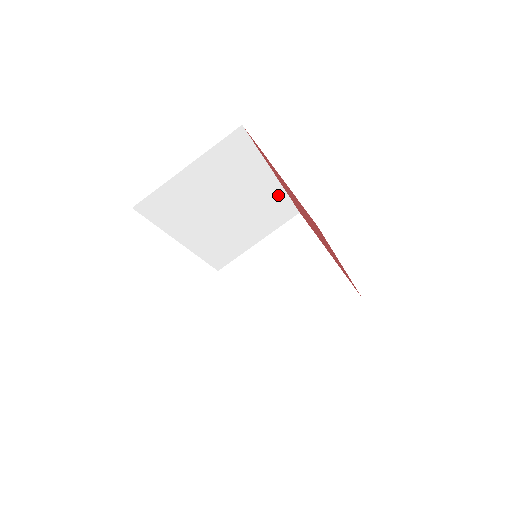
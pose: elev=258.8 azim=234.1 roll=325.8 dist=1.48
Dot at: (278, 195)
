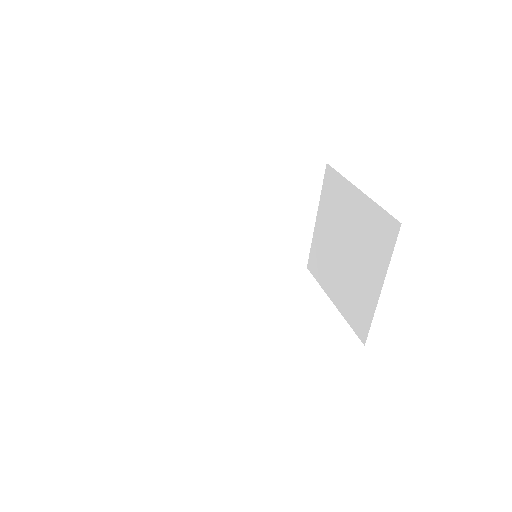
Dot at: (272, 172)
